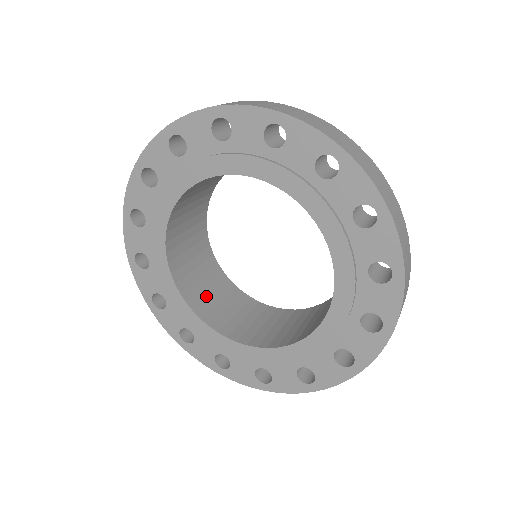
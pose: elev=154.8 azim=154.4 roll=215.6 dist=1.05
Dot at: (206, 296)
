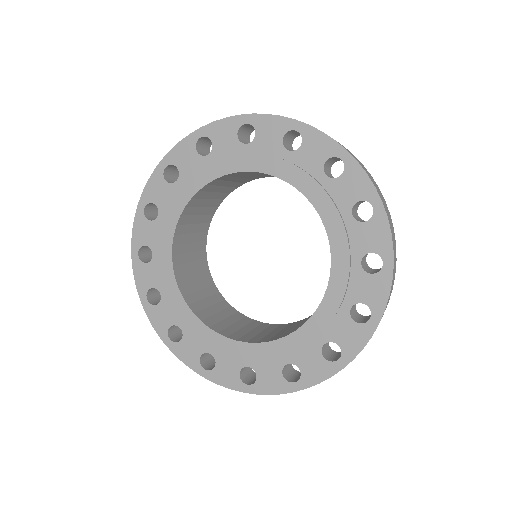
Dot at: (245, 333)
